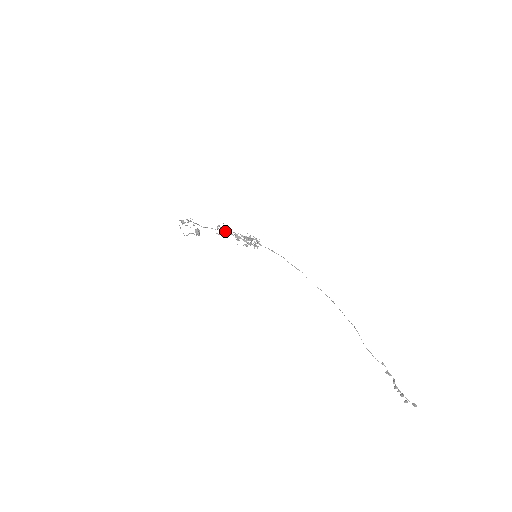
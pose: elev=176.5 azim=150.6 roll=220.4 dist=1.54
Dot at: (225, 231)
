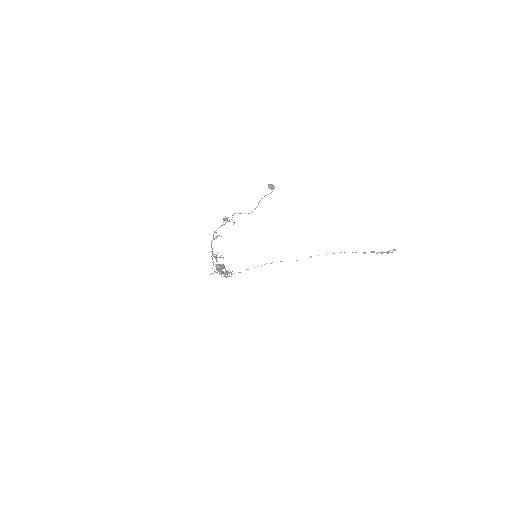
Dot at: (212, 262)
